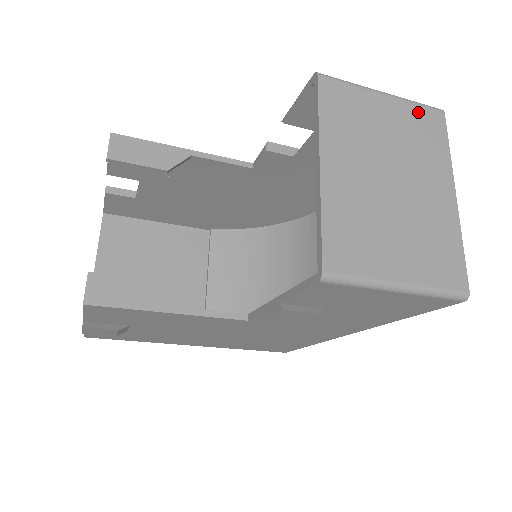
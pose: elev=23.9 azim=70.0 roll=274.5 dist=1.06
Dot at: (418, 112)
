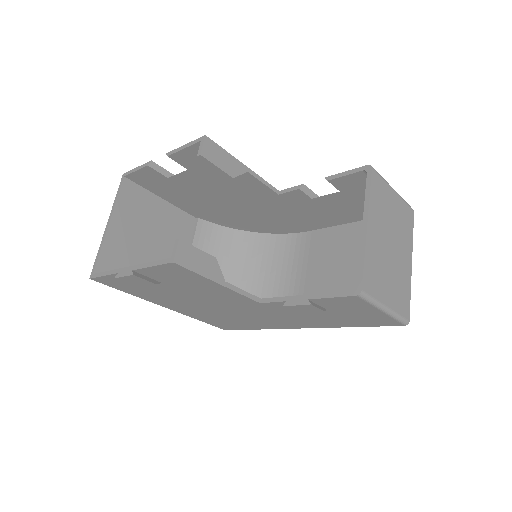
Dot at: (405, 207)
